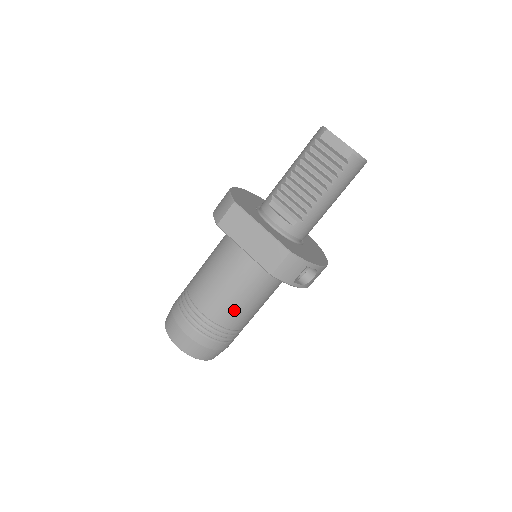
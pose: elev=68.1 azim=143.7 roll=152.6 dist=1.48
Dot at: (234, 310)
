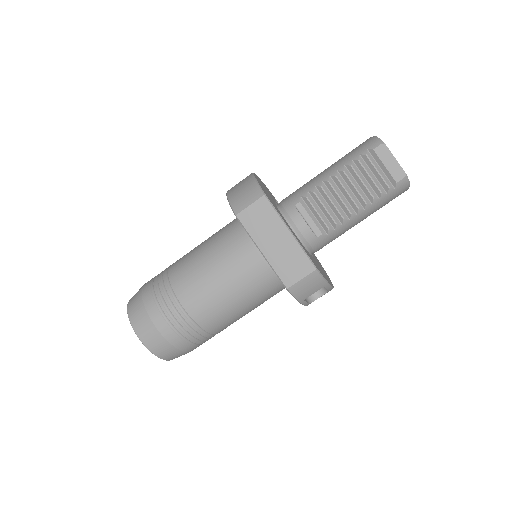
Dot at: (223, 314)
